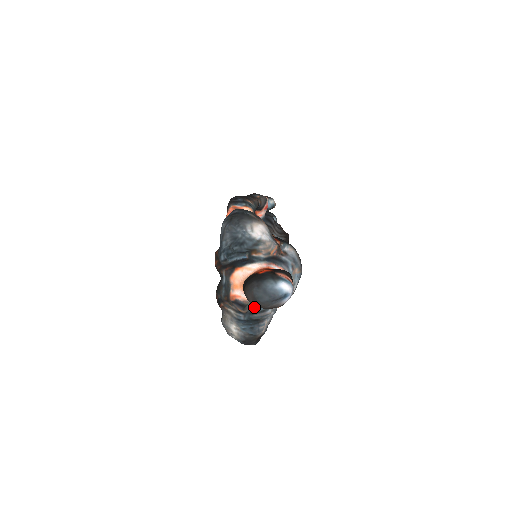
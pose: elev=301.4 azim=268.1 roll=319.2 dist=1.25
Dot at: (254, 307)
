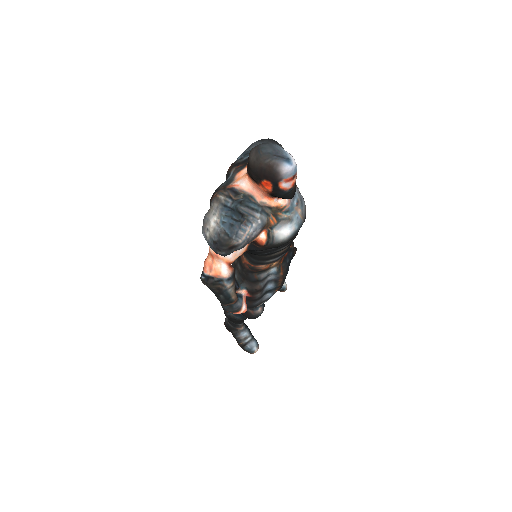
Dot at: (246, 199)
